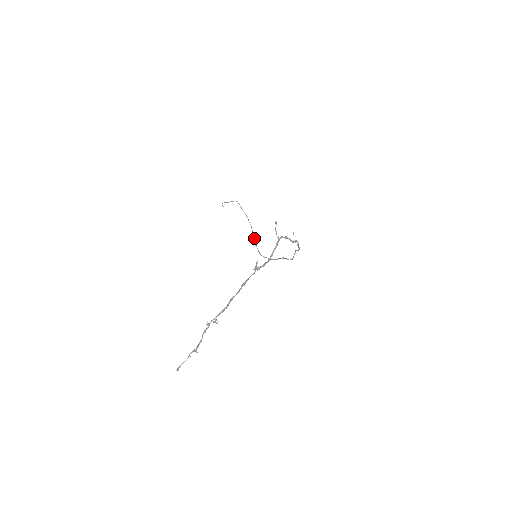
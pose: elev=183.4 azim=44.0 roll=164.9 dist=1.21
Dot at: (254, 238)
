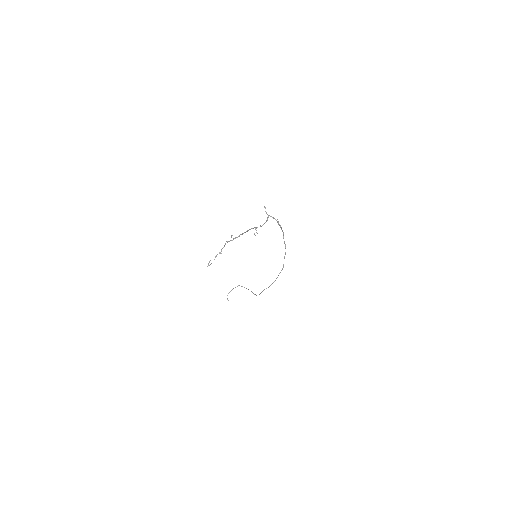
Dot at: (255, 294)
